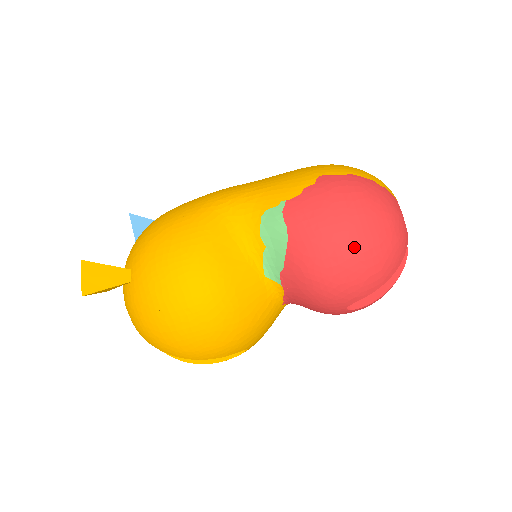
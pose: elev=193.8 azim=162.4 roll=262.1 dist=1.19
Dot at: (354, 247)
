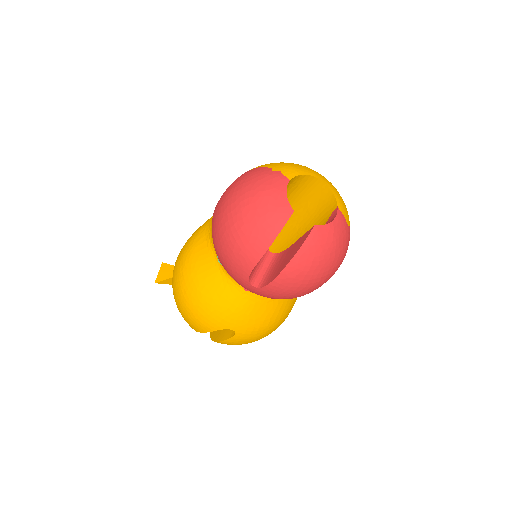
Dot at: (225, 224)
